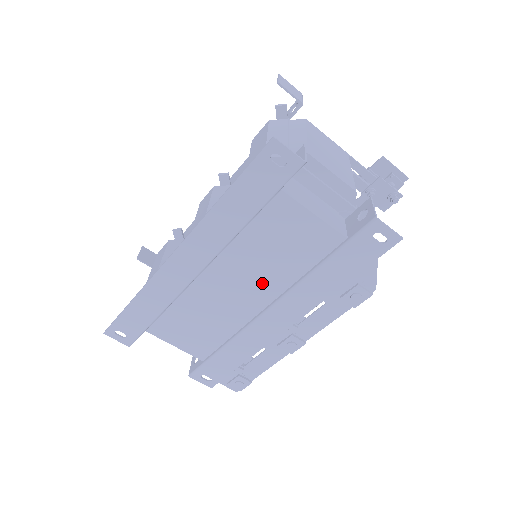
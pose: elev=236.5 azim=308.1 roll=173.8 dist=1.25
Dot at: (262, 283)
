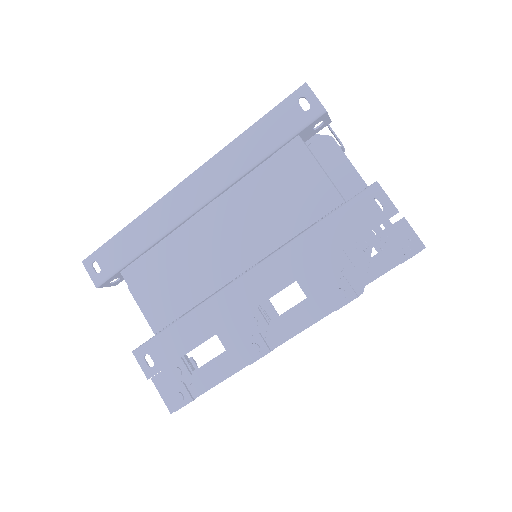
Dot at: (251, 238)
